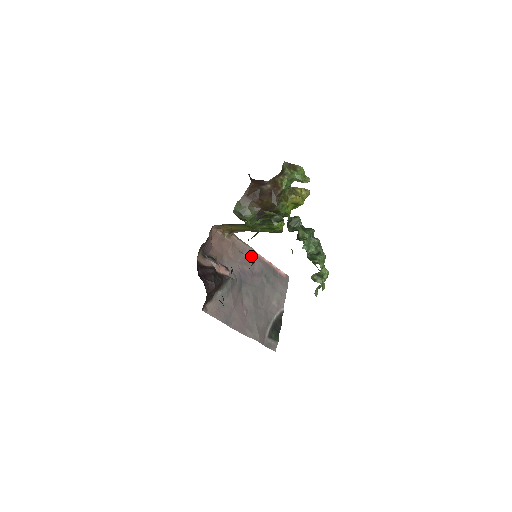
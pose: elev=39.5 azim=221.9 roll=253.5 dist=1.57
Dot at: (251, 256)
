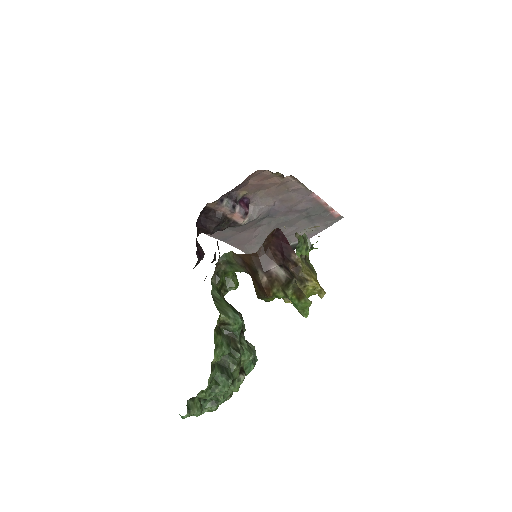
Dot at: (303, 195)
